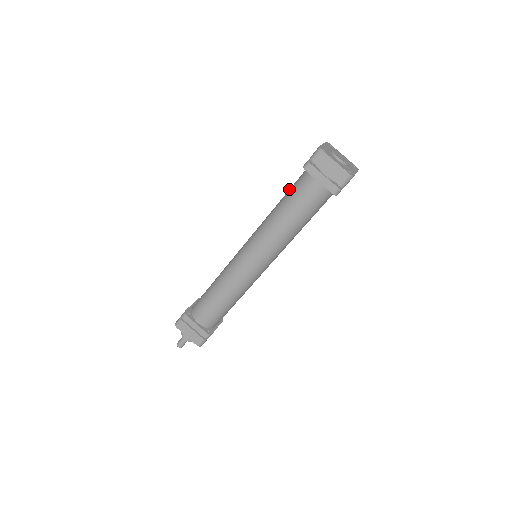
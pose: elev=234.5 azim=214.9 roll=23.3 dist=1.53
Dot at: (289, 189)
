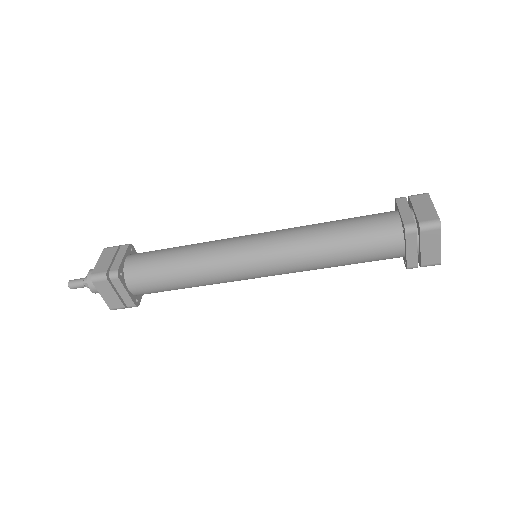
Dot at: (357, 222)
